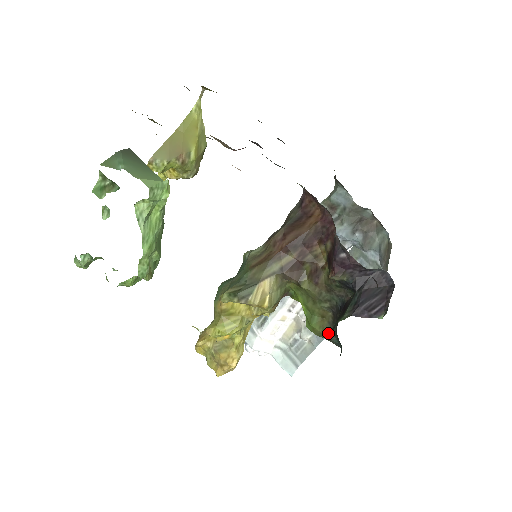
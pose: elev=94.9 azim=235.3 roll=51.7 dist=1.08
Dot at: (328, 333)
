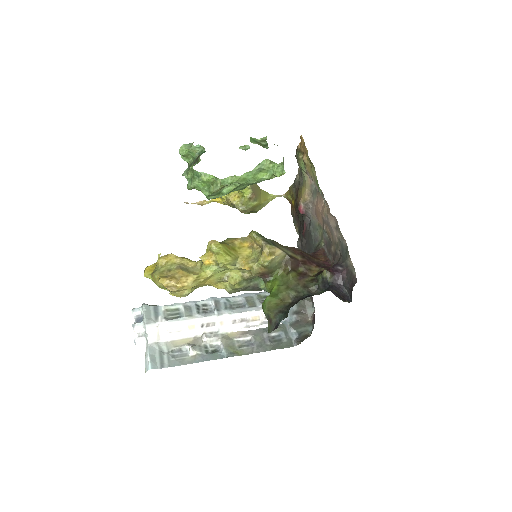
Dot at: (279, 309)
